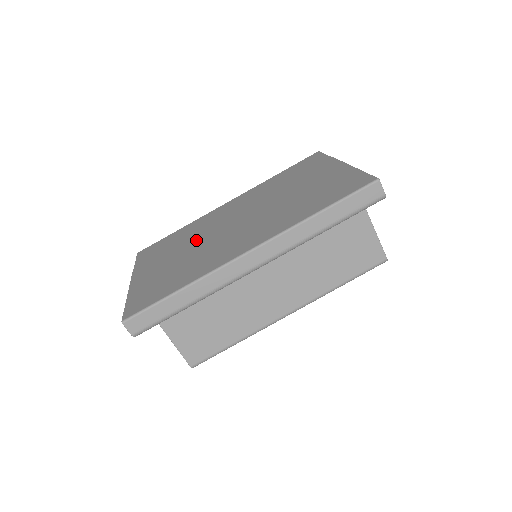
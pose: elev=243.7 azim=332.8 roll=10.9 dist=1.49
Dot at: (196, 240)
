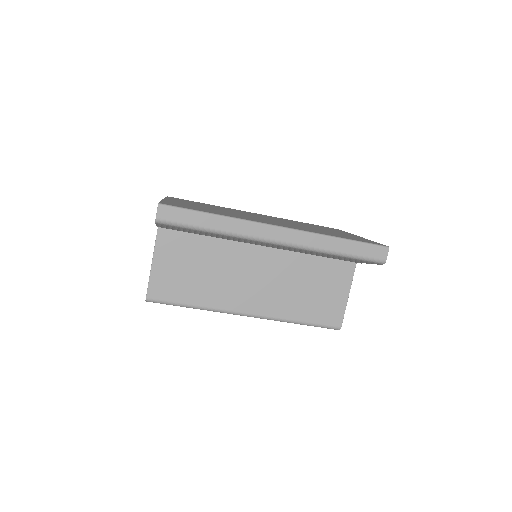
Dot at: occluded
